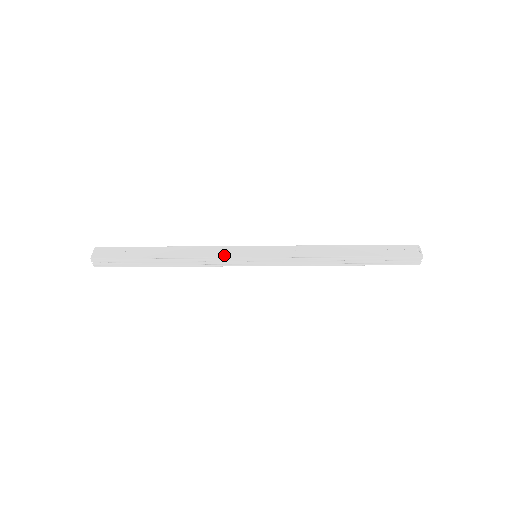
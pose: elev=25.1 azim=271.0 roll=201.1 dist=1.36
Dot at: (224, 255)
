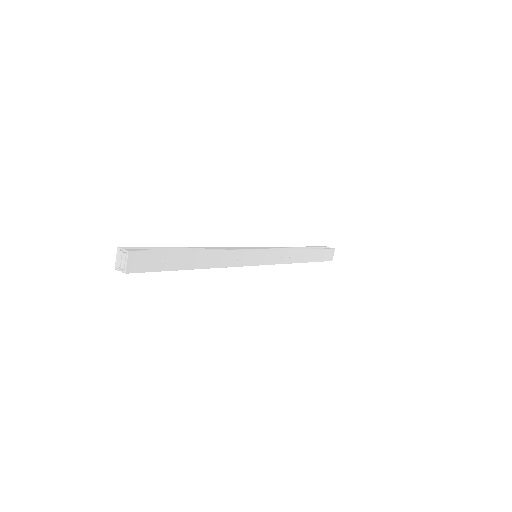
Dot at: (241, 264)
